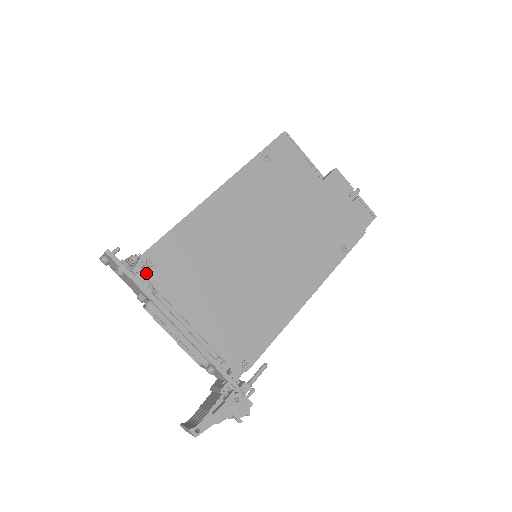
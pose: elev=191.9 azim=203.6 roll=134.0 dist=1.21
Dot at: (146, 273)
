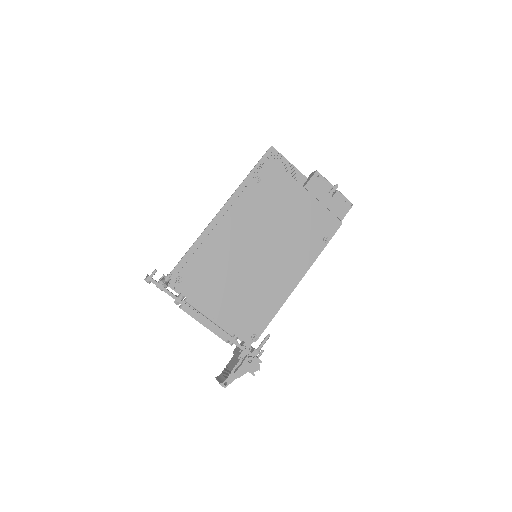
Dot at: (177, 287)
